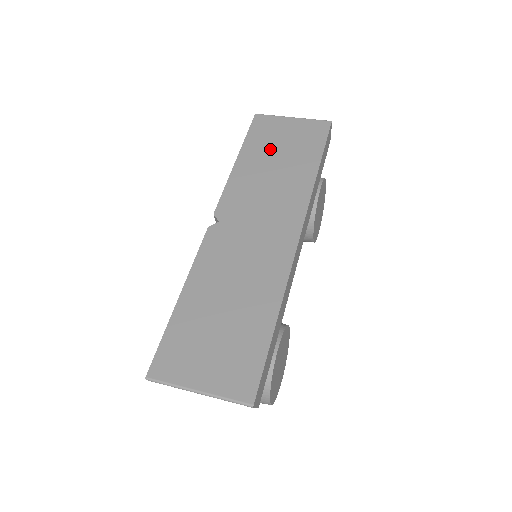
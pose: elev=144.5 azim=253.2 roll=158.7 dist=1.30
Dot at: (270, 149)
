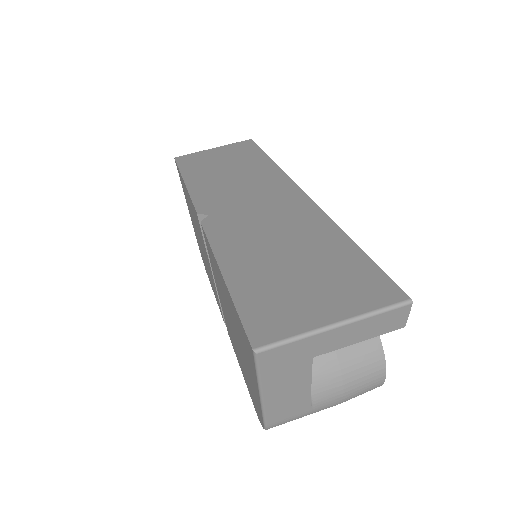
Dot at: (212, 166)
